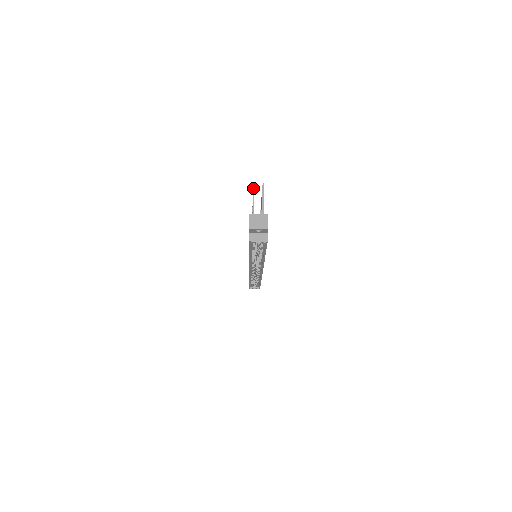
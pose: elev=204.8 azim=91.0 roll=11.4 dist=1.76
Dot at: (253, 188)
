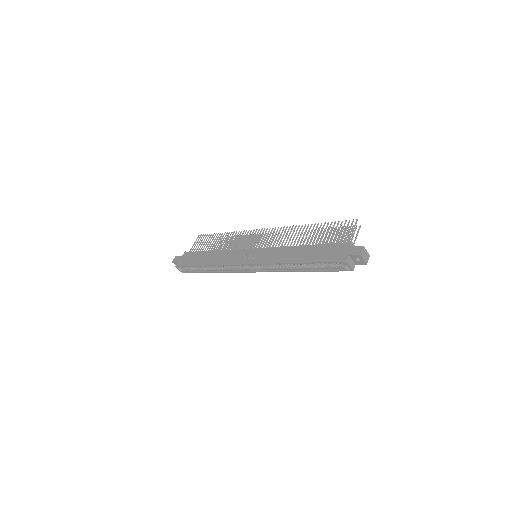
Dot at: (356, 223)
